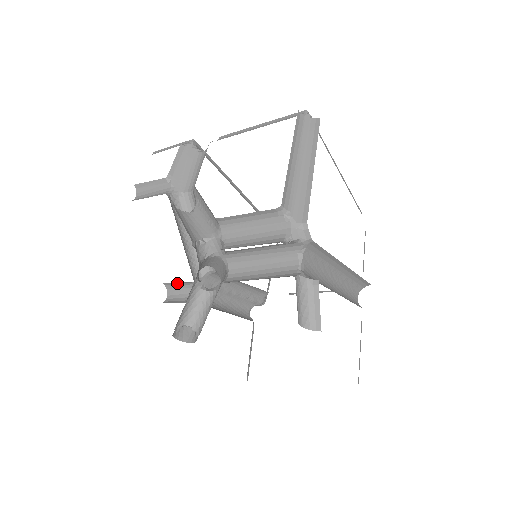
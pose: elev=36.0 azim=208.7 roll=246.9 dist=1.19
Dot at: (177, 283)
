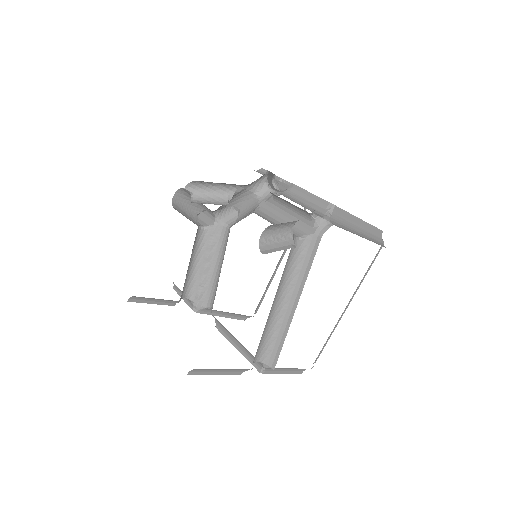
Dot at: (202, 212)
